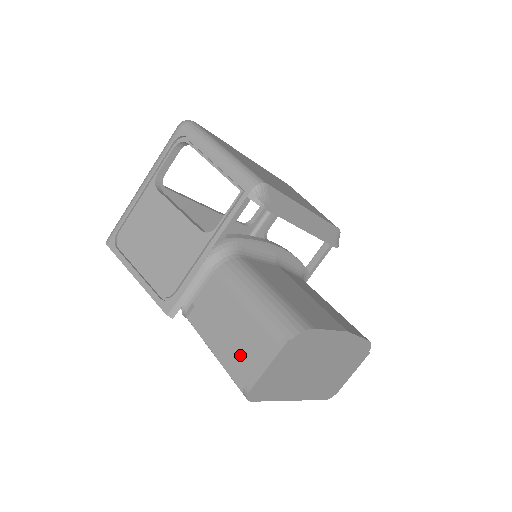
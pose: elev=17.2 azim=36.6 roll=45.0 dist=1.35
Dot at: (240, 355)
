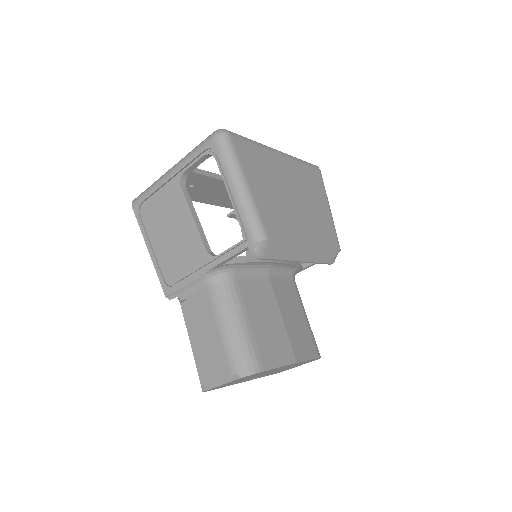
Dot at: (206, 363)
